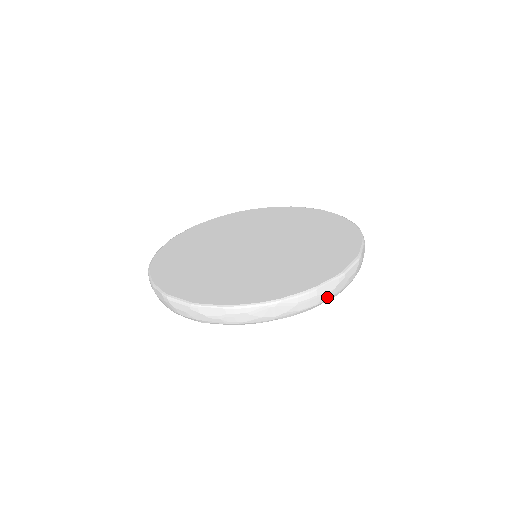
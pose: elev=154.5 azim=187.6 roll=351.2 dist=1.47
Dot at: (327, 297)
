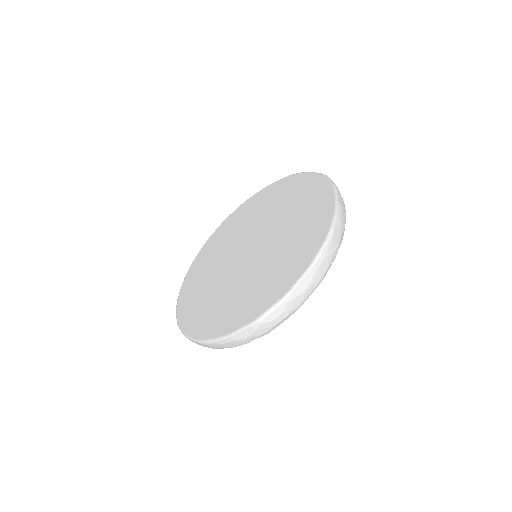
Dot at: (344, 206)
